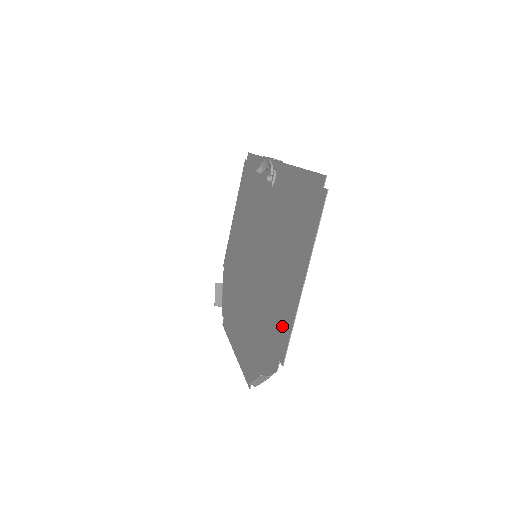
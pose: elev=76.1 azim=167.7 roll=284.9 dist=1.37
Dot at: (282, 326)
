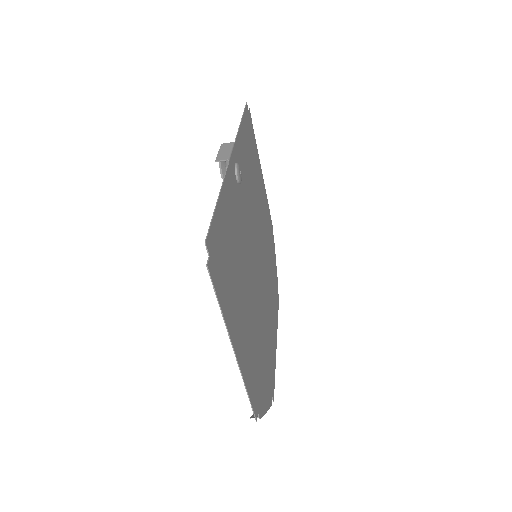
Dot at: (251, 377)
